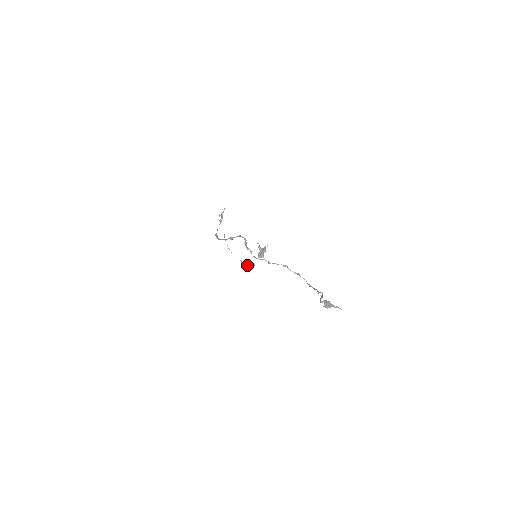
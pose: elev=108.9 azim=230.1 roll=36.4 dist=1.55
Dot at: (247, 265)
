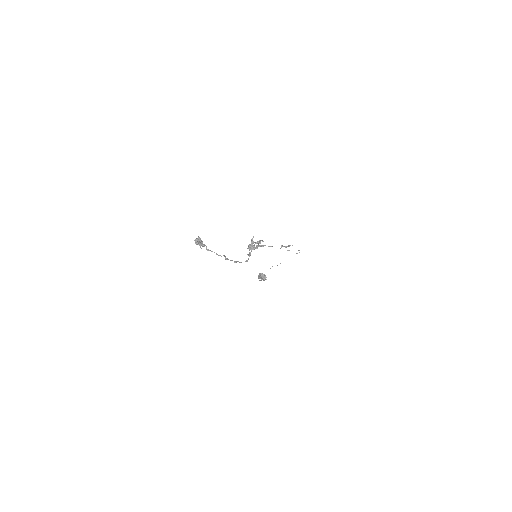
Dot at: (260, 274)
